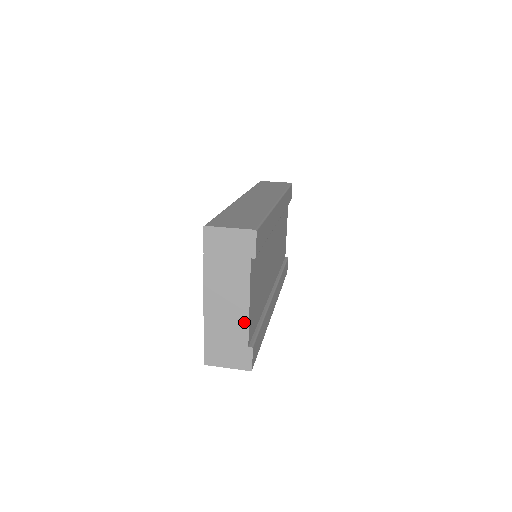
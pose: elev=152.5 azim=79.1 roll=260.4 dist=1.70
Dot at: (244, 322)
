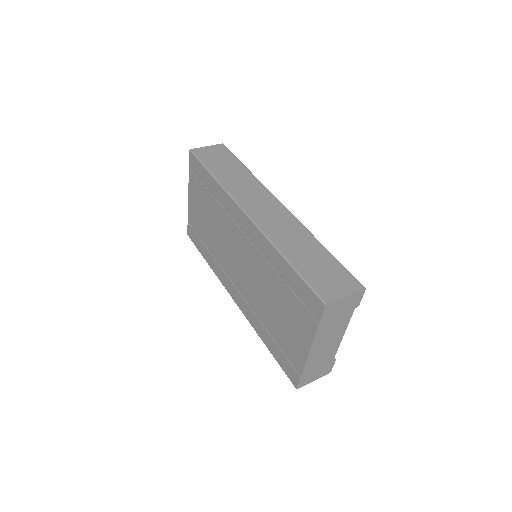
Dot at: (335, 349)
